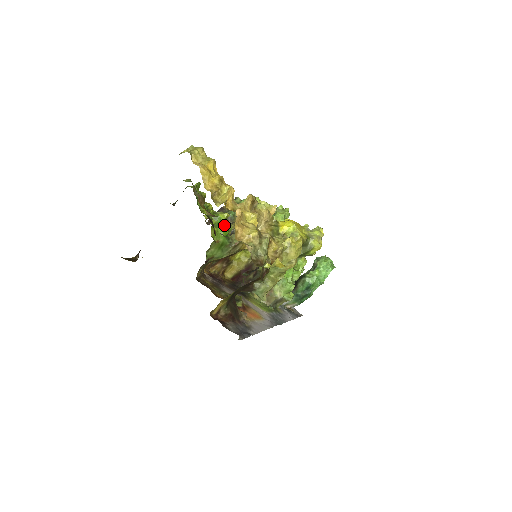
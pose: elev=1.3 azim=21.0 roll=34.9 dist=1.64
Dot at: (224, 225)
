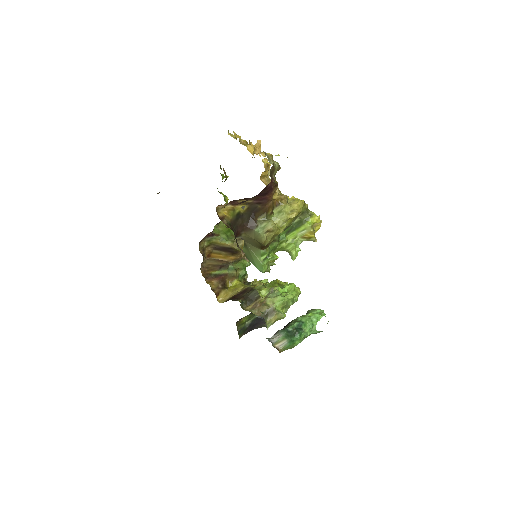
Dot at: occluded
